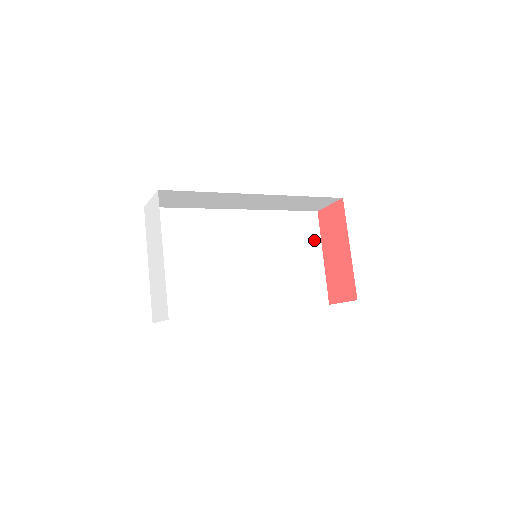
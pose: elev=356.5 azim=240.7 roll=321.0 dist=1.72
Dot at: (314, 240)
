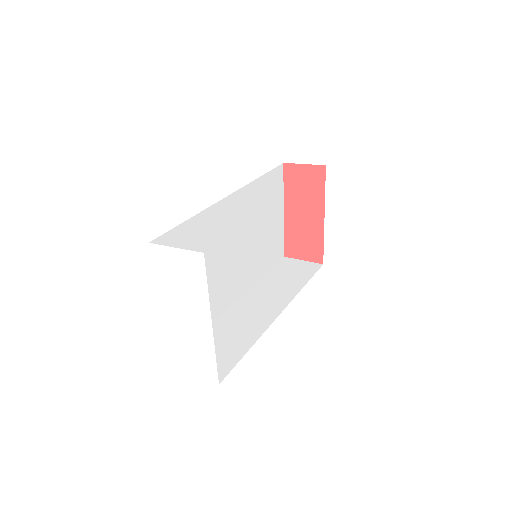
Dot at: (279, 197)
